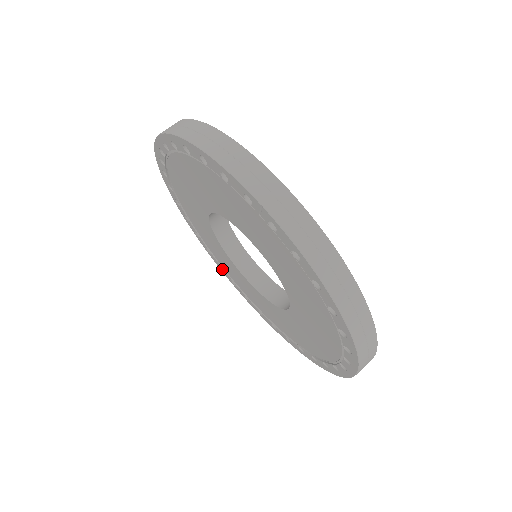
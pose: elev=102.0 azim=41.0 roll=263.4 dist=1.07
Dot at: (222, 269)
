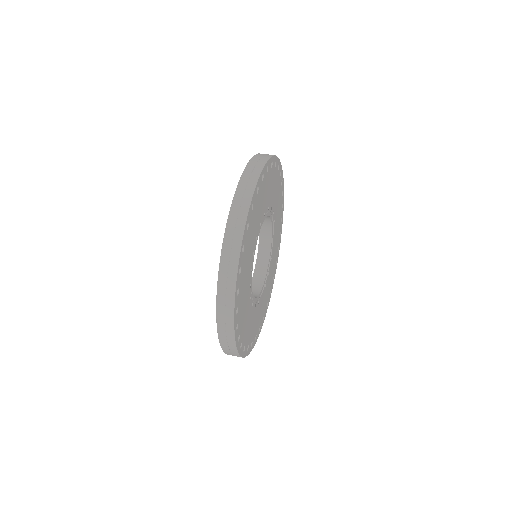
Dot at: occluded
